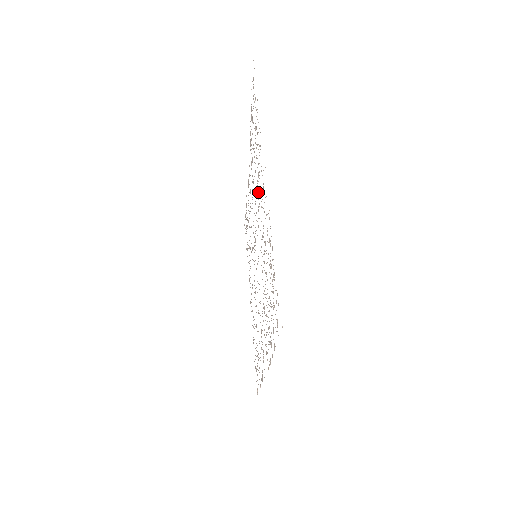
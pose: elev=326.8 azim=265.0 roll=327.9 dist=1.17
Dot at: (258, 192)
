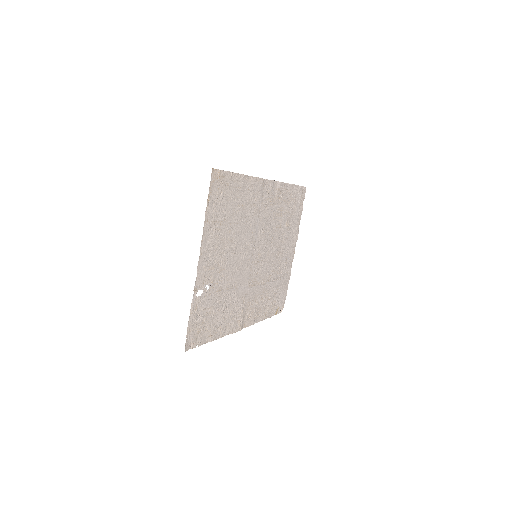
Dot at: (230, 243)
